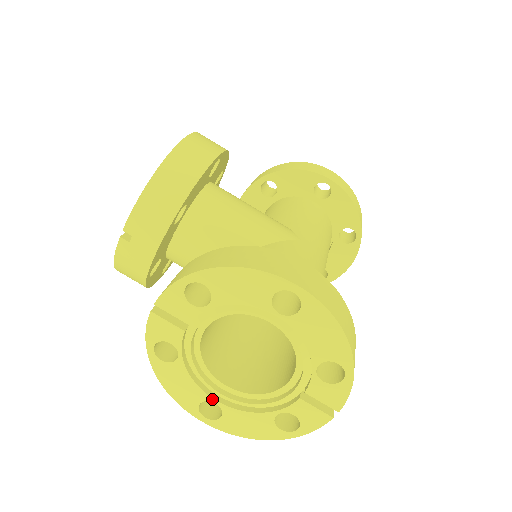
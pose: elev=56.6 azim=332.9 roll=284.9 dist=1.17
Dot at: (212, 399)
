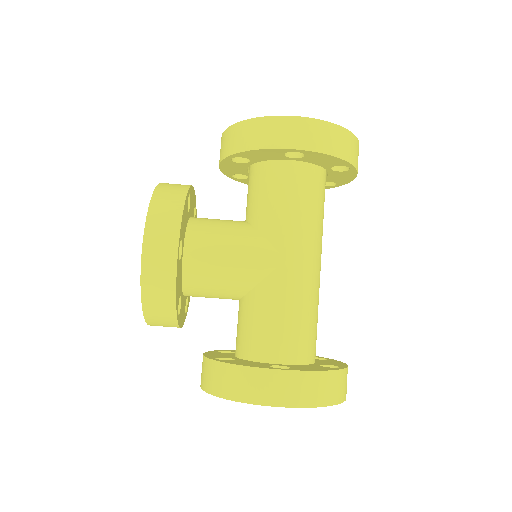
Dot at: occluded
